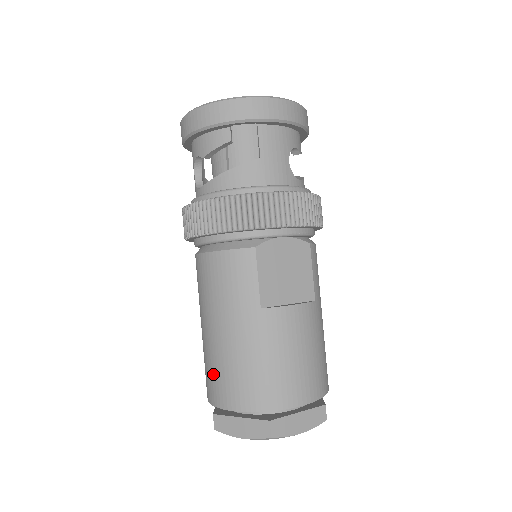
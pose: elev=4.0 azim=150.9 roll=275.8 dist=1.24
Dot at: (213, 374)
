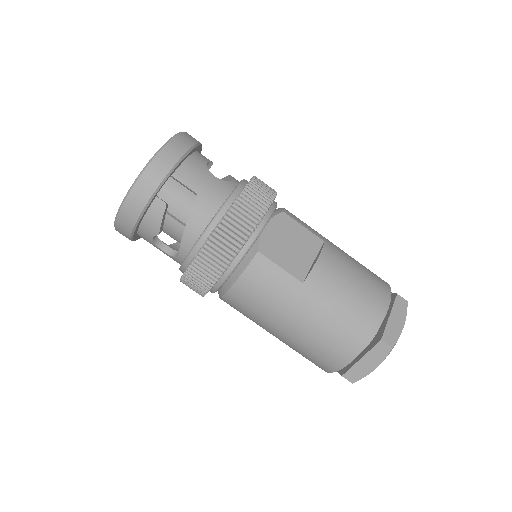
Dot at: (316, 354)
